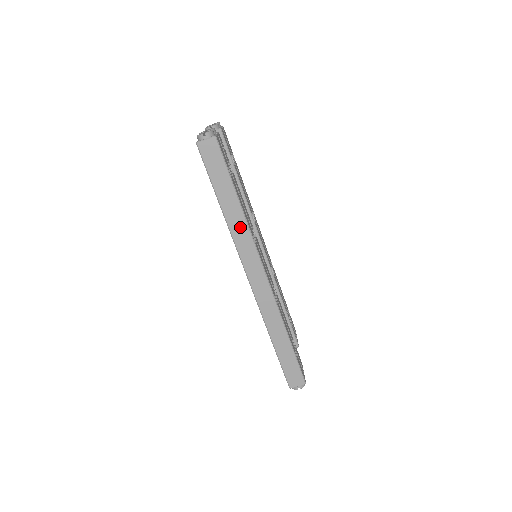
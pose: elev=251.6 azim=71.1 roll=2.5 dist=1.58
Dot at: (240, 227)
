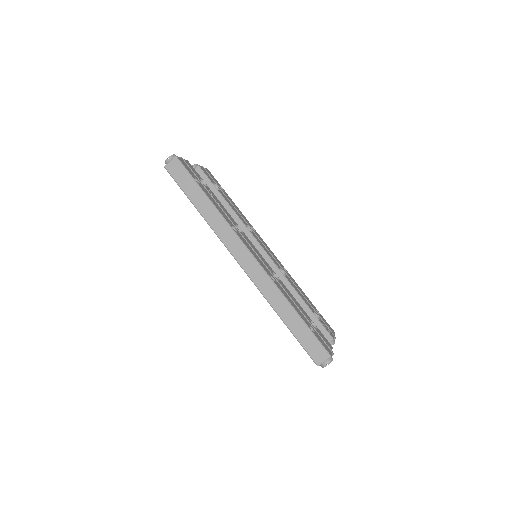
Dot at: (217, 220)
